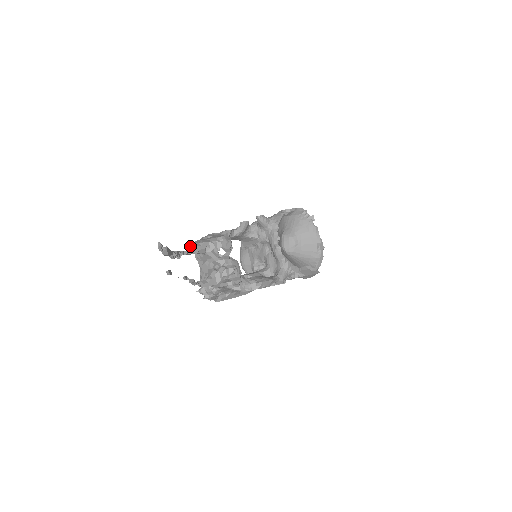
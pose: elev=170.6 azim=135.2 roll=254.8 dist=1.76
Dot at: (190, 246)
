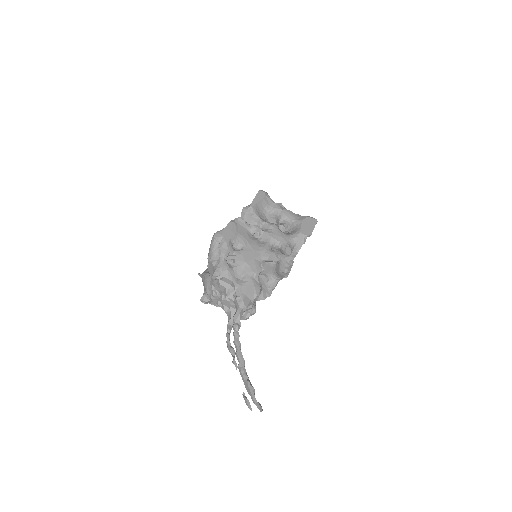
Dot at: (215, 276)
